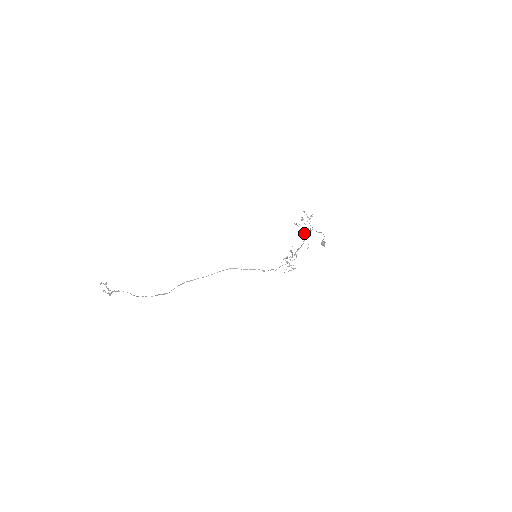
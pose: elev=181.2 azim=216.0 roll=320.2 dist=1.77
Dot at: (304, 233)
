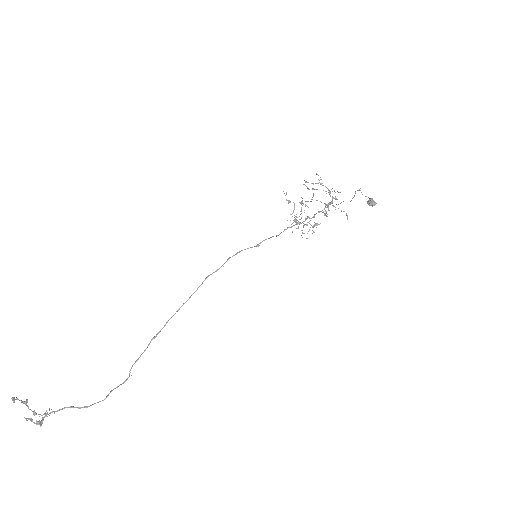
Dot at: (326, 204)
